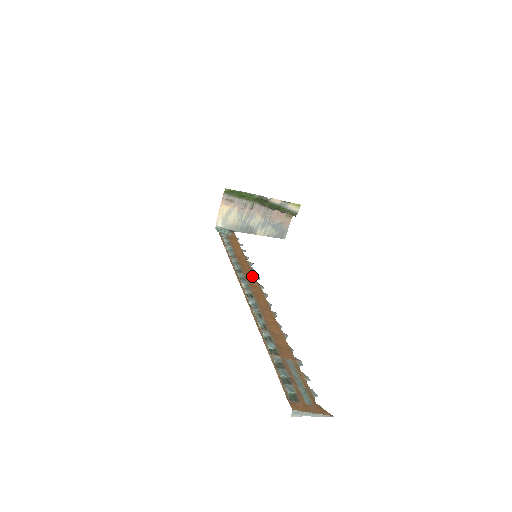
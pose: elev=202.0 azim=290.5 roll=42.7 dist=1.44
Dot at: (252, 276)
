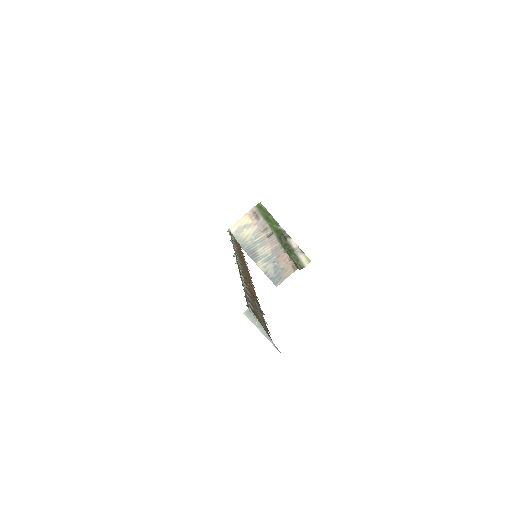
Dot at: occluded
